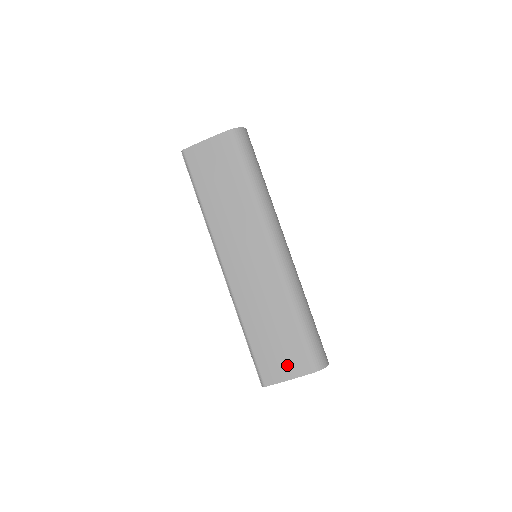
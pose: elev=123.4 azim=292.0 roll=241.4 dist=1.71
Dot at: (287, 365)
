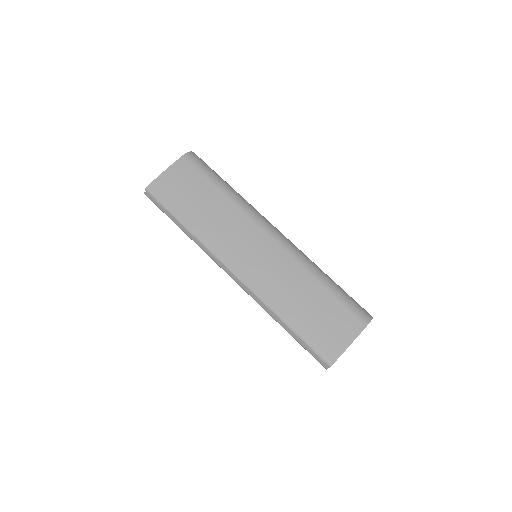
Dot at: (341, 332)
